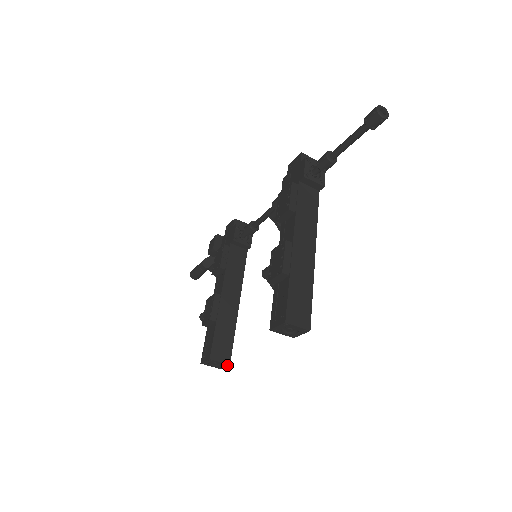
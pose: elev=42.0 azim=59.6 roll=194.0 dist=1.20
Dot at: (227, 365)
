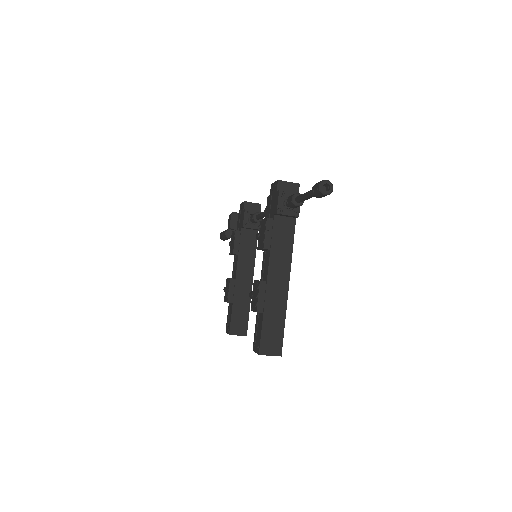
Dot at: (245, 335)
